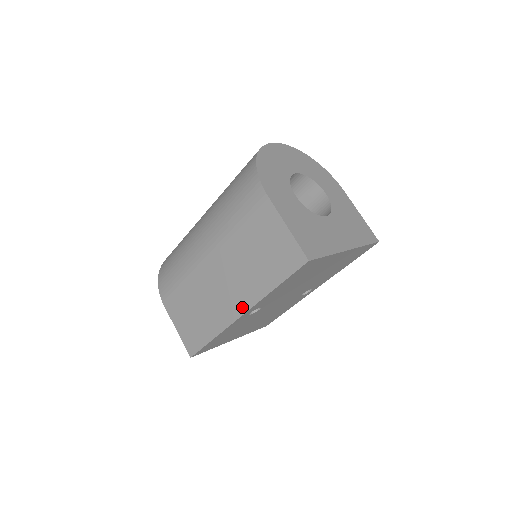
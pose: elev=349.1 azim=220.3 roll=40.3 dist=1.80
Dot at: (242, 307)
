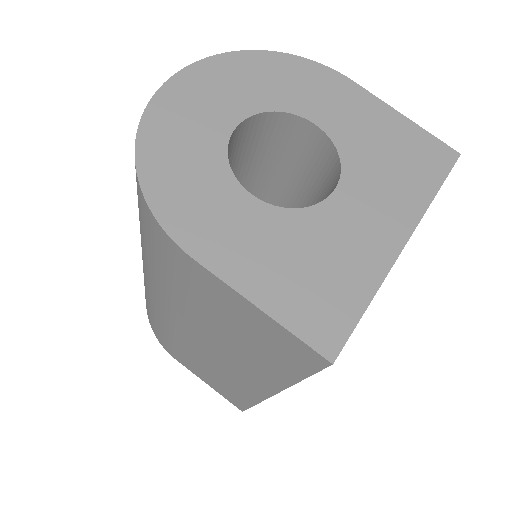
Dot at: (265, 388)
